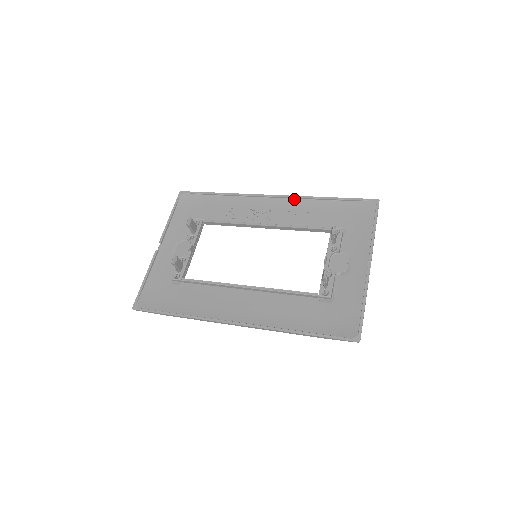
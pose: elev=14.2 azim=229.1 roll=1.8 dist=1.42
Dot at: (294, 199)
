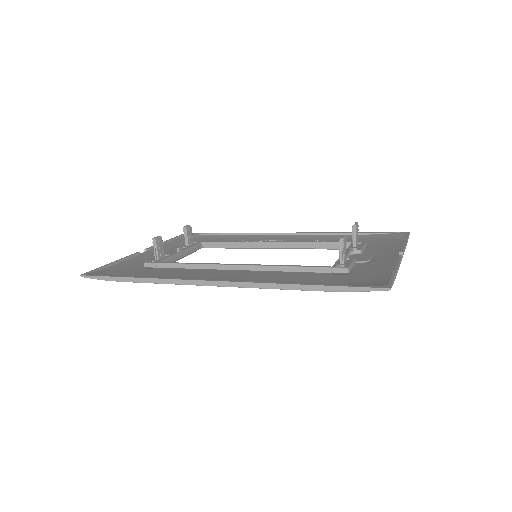
Dot at: (310, 235)
